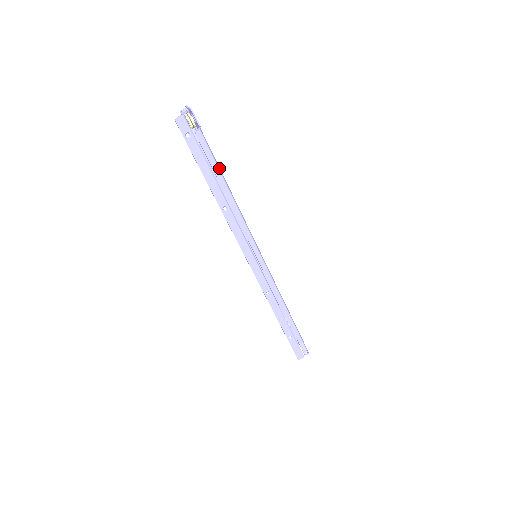
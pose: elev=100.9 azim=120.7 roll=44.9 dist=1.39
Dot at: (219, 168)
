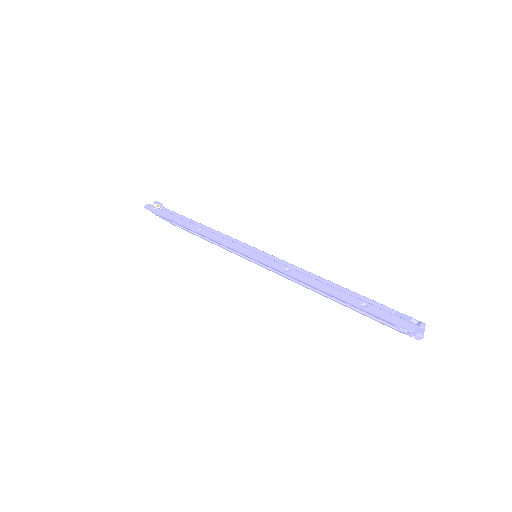
Dot at: (186, 218)
